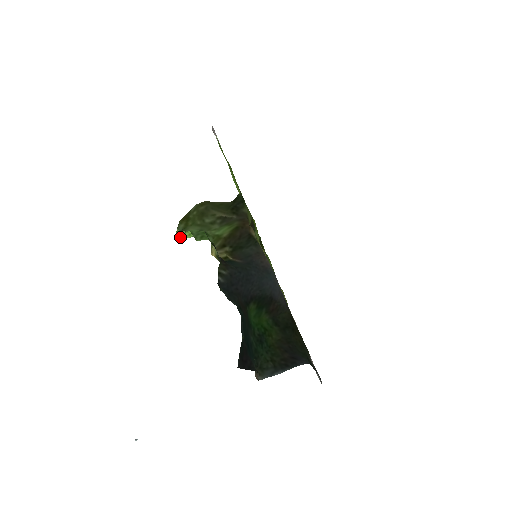
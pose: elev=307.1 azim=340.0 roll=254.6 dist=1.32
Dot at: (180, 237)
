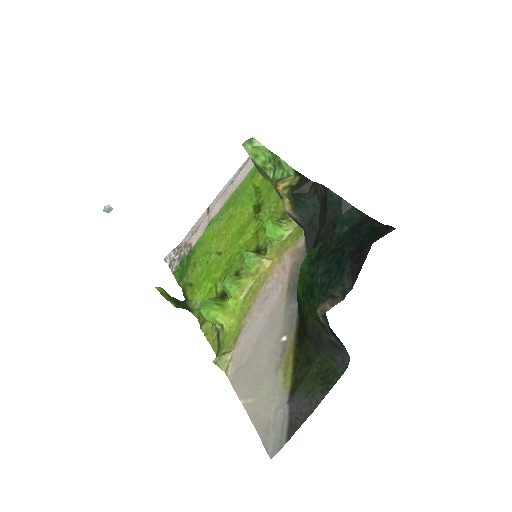
Dot at: (245, 147)
